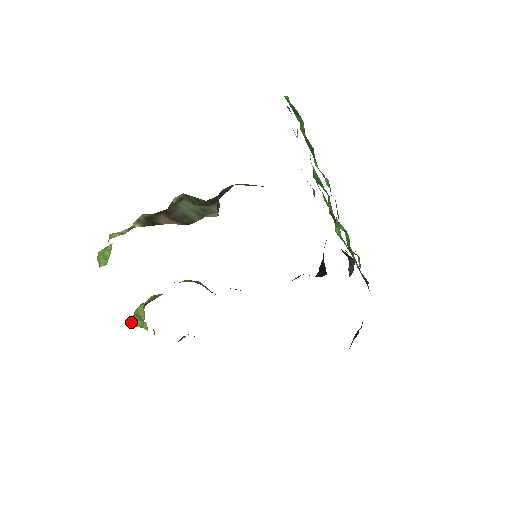
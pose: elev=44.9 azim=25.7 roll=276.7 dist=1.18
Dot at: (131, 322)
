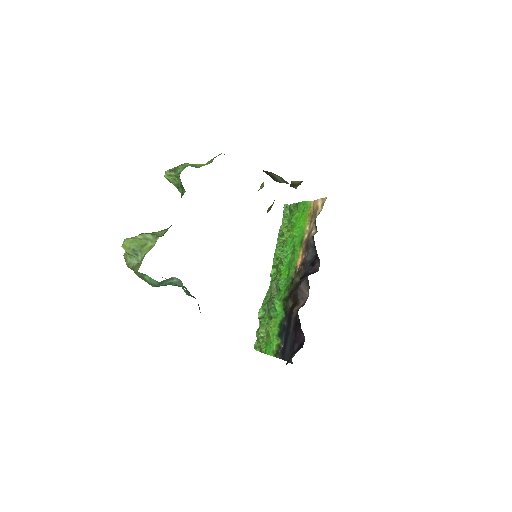
Dot at: (133, 238)
